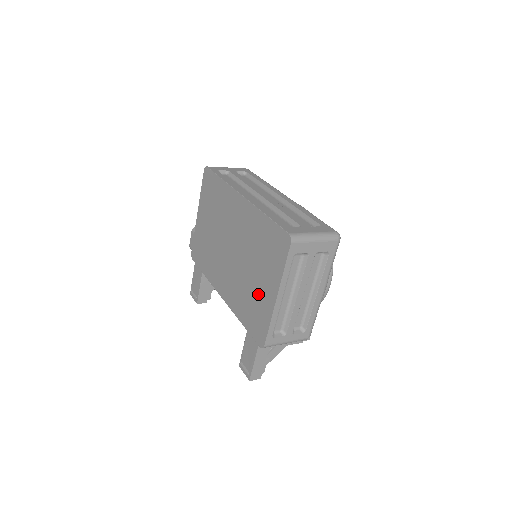
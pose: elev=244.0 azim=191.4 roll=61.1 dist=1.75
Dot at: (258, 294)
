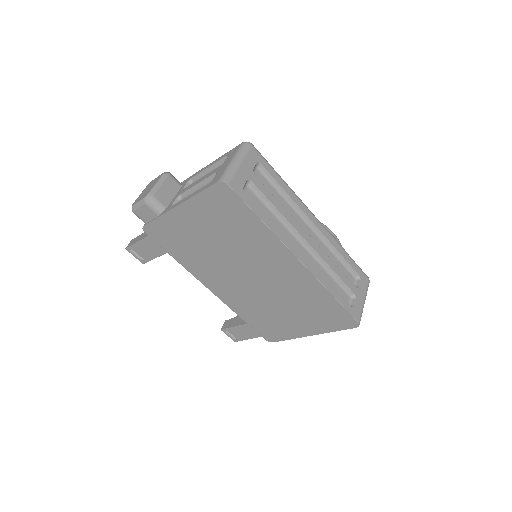
Dot at: (284, 322)
